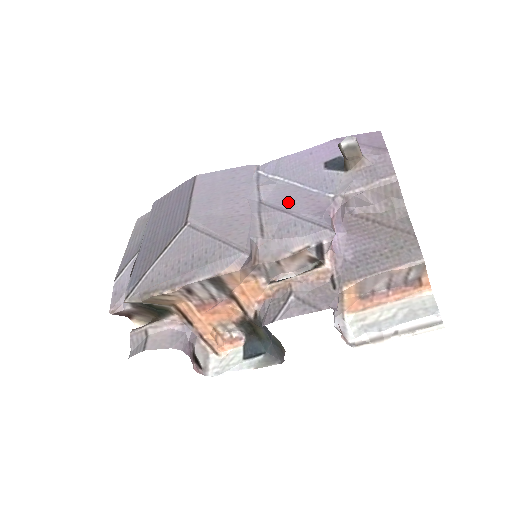
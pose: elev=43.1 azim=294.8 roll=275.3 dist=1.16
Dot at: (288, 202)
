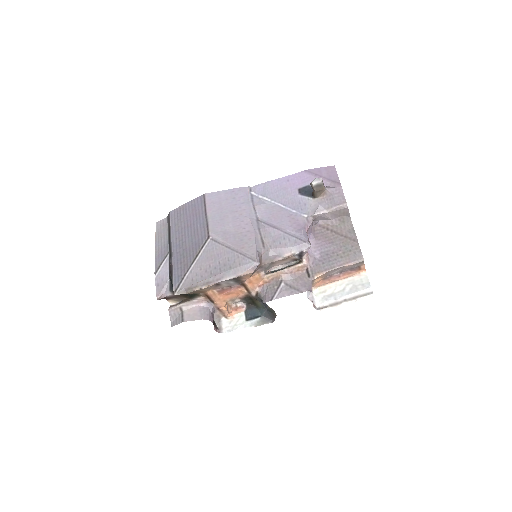
Dot at: (277, 220)
